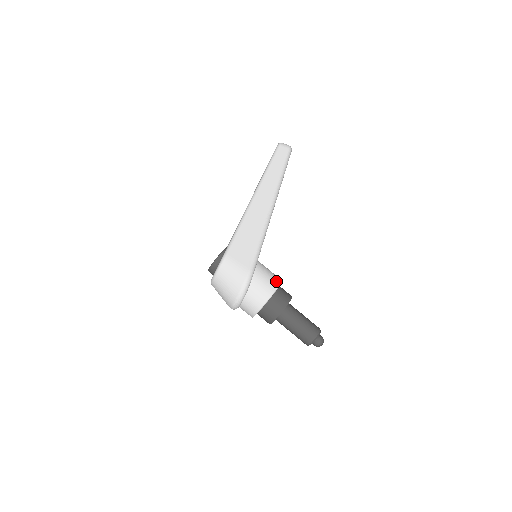
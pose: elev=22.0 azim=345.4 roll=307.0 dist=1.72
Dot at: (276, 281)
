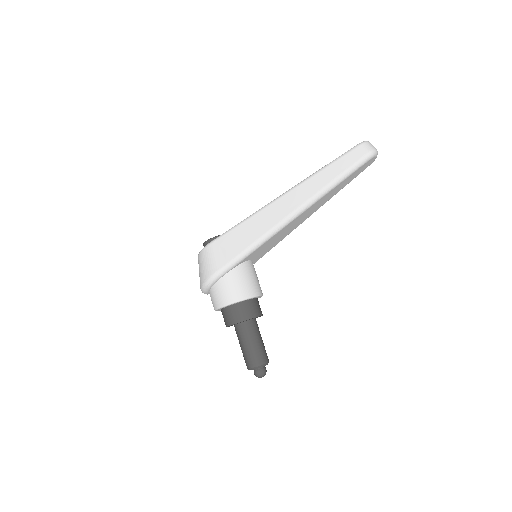
Dot at: (243, 294)
